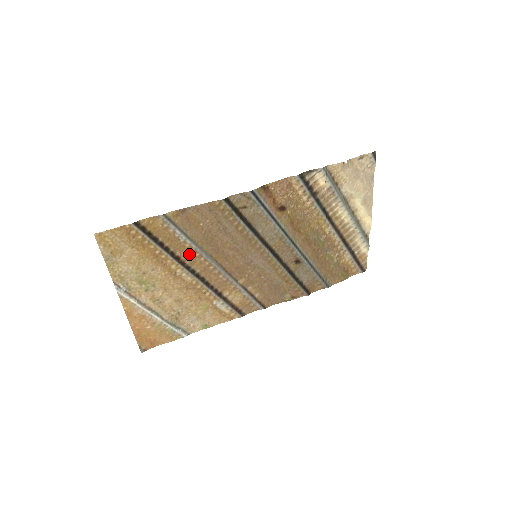
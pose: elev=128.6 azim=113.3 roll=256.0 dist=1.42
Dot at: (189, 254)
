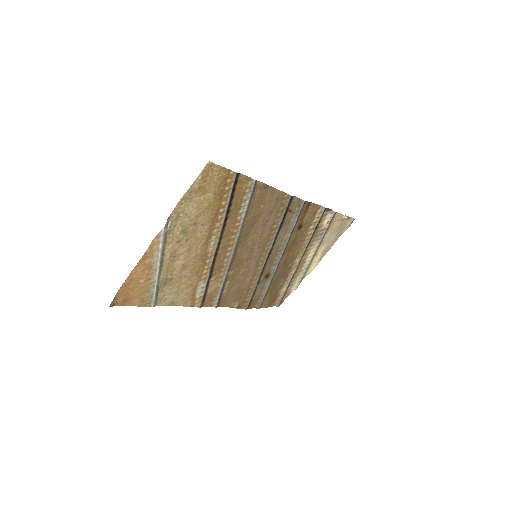
Dot at: (231, 227)
